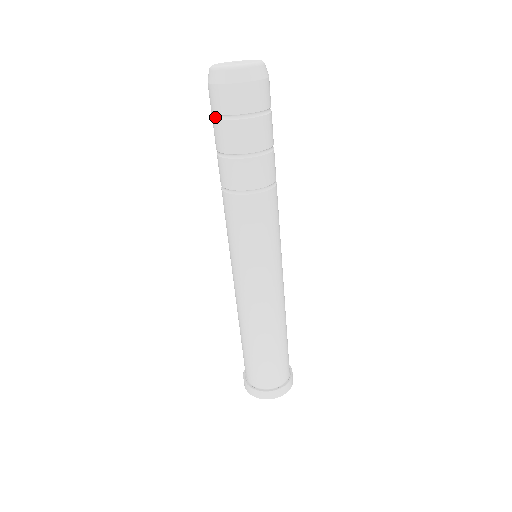
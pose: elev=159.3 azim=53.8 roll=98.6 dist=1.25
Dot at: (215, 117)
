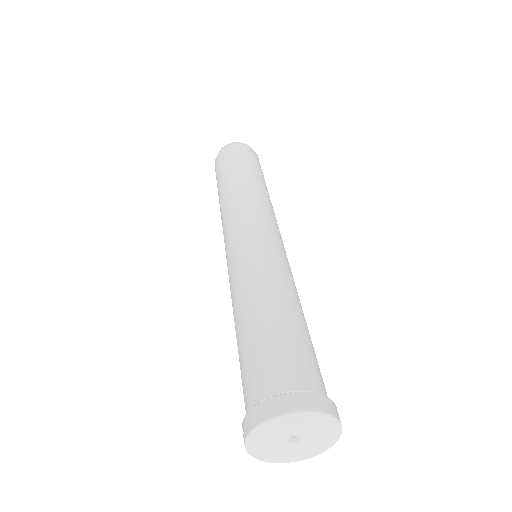
Dot at: (232, 156)
